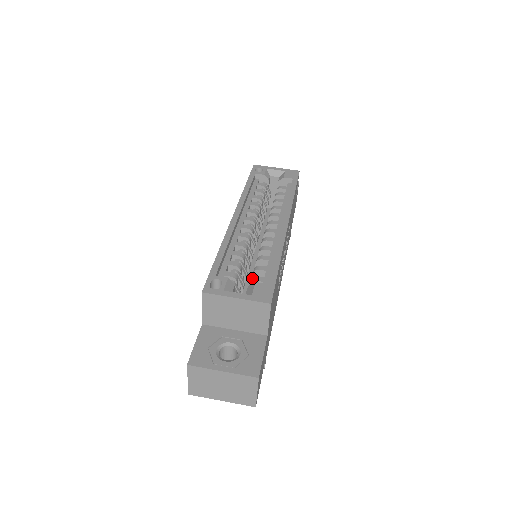
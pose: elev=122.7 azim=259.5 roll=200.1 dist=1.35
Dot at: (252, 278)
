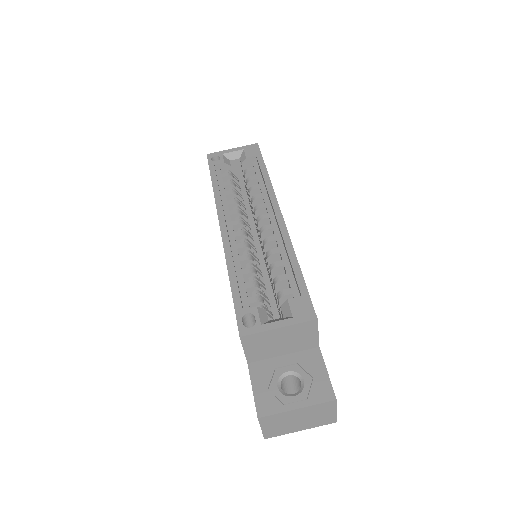
Dot at: (278, 294)
